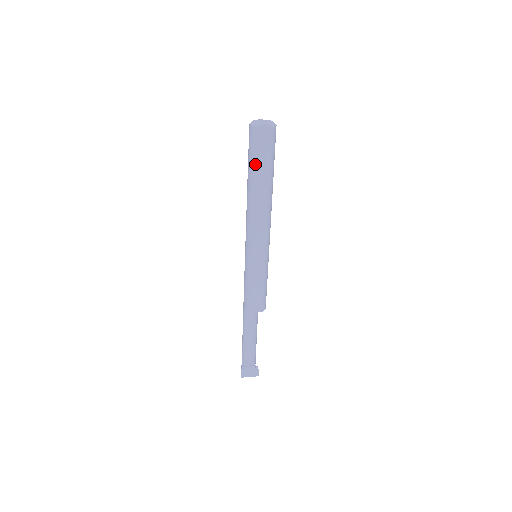
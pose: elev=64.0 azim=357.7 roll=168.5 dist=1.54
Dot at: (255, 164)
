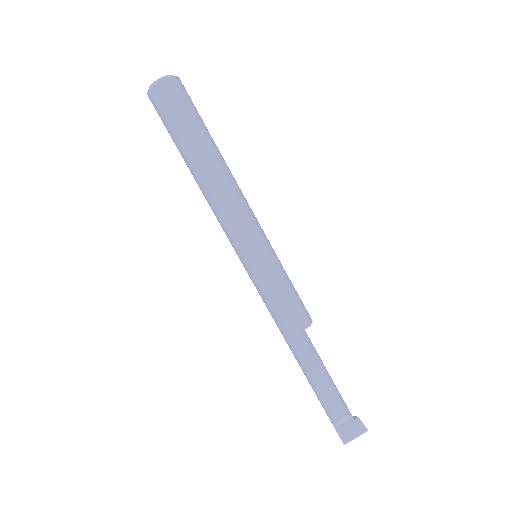
Dot at: (178, 133)
